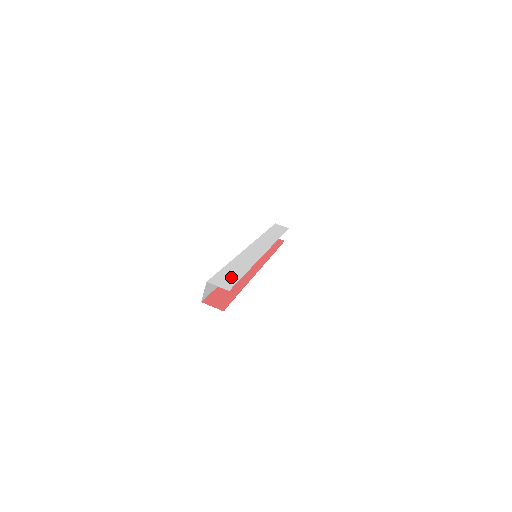
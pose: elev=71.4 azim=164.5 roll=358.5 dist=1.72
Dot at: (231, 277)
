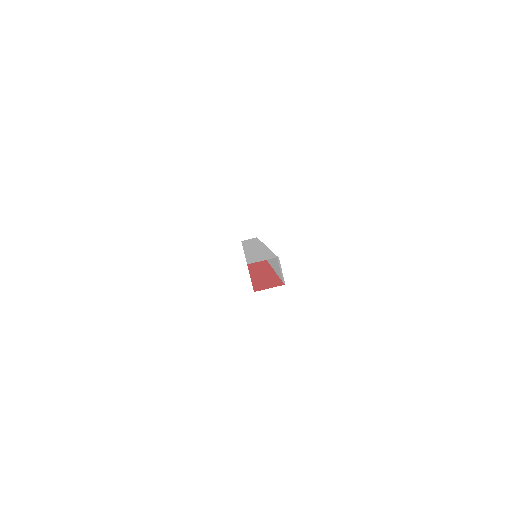
Dot at: (263, 256)
